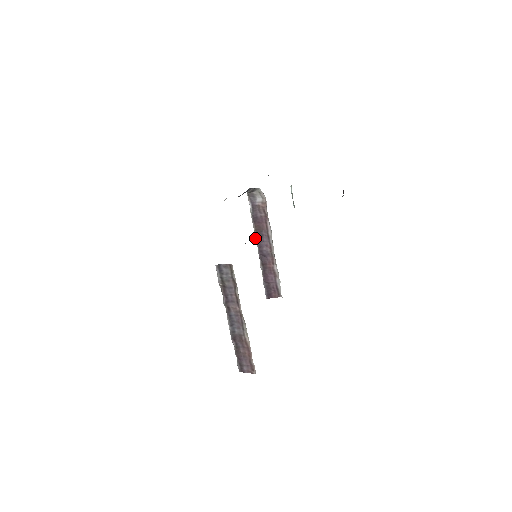
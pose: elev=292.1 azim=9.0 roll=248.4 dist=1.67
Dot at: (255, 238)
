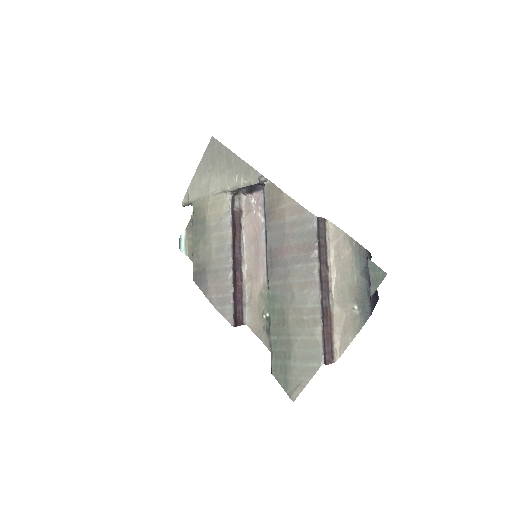
Dot at: (231, 247)
